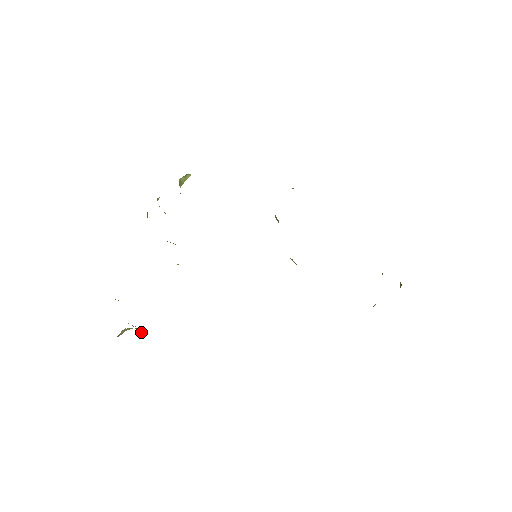
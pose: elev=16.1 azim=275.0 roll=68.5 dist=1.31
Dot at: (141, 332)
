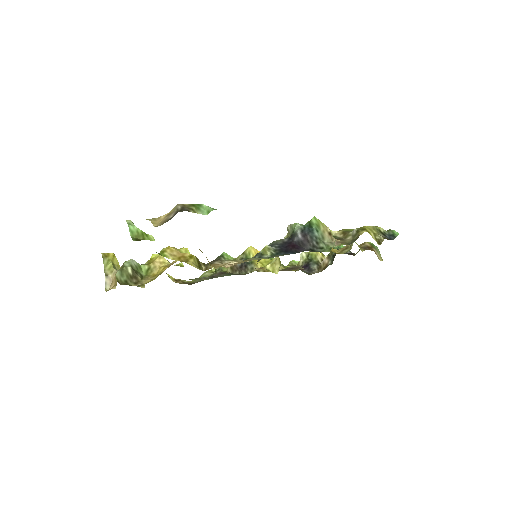
Dot at: (118, 265)
